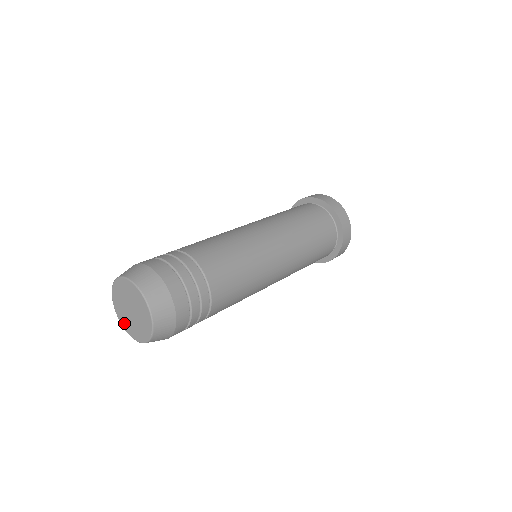
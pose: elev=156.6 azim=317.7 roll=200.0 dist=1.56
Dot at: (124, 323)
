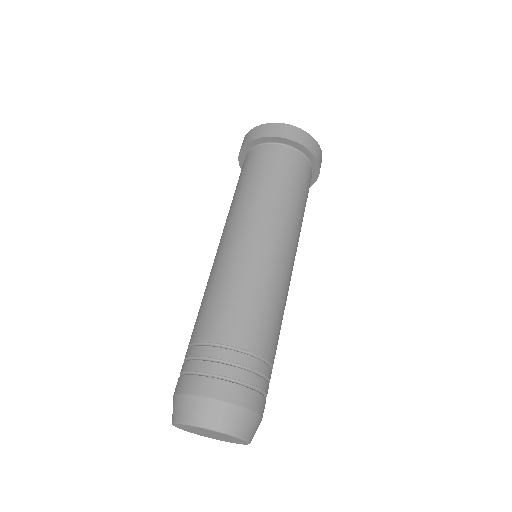
Dot at: (212, 438)
